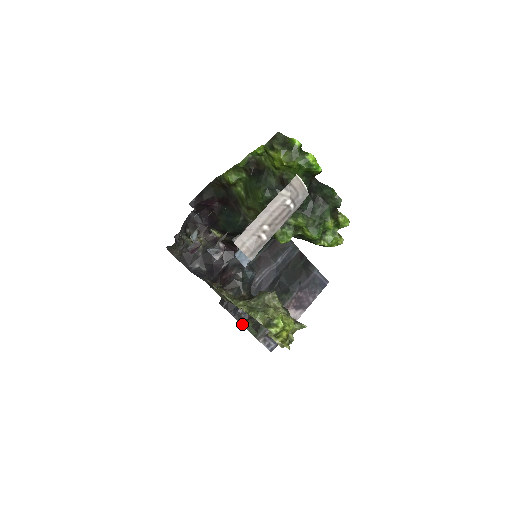
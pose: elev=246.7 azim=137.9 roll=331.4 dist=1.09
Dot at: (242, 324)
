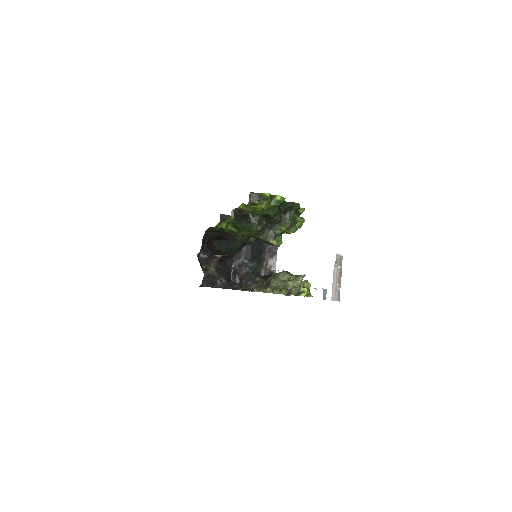
Dot at: occluded
